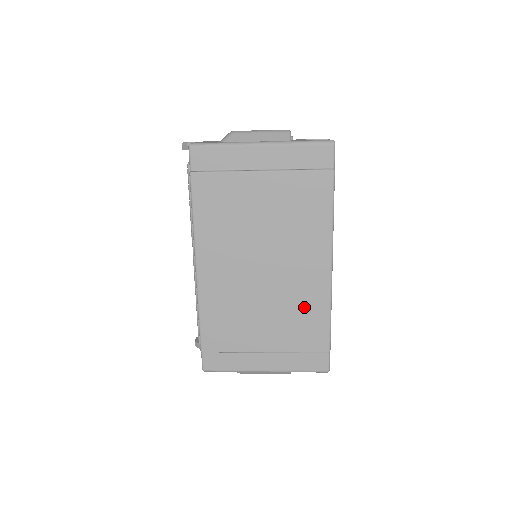
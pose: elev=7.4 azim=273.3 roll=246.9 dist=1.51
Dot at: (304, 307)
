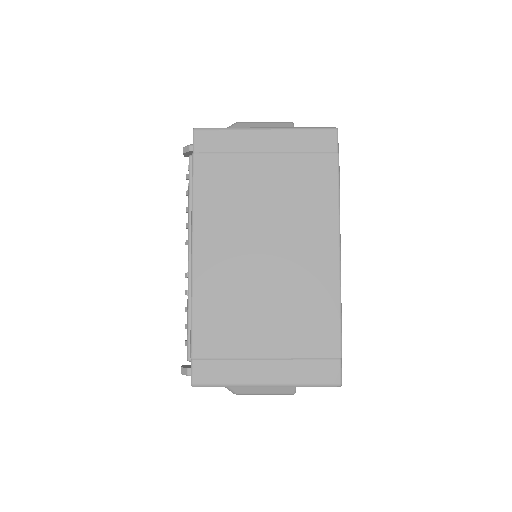
Dot at: (311, 301)
